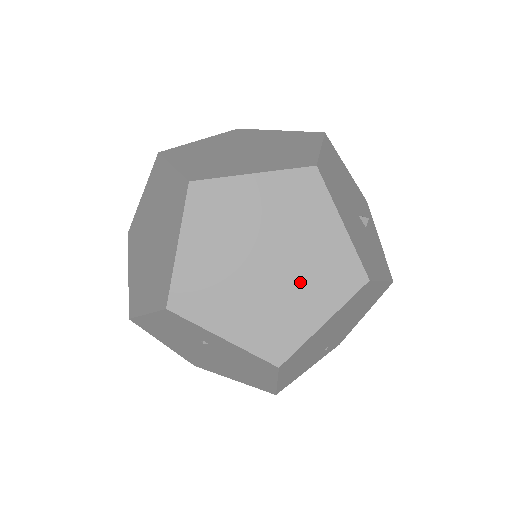
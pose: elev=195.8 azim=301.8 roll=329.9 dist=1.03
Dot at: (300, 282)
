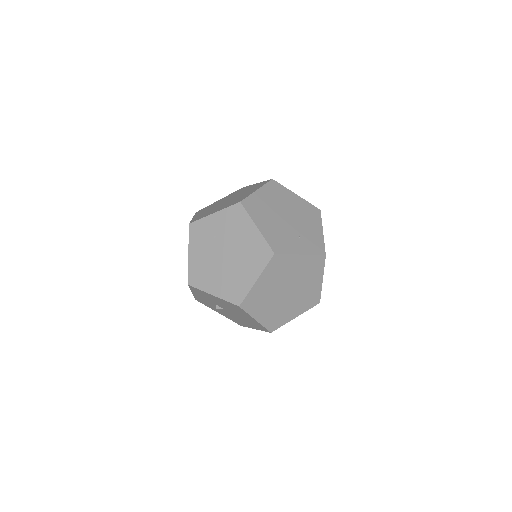
Dot at: (243, 194)
